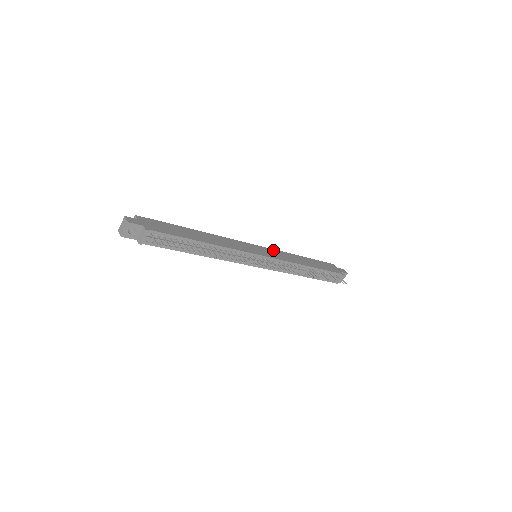
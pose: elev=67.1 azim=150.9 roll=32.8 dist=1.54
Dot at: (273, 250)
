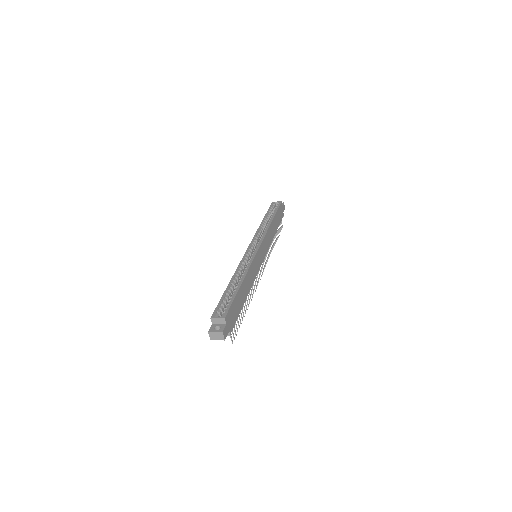
Dot at: (265, 238)
